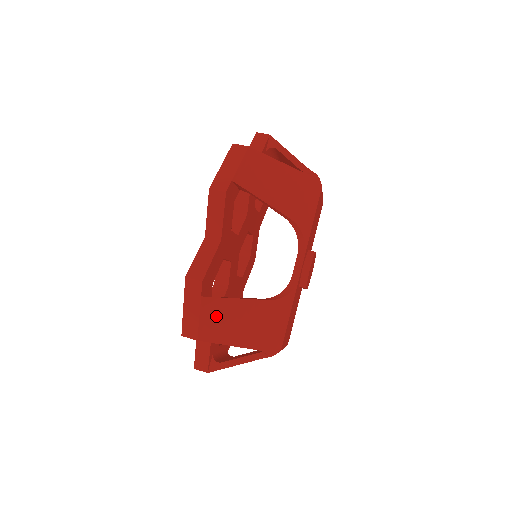
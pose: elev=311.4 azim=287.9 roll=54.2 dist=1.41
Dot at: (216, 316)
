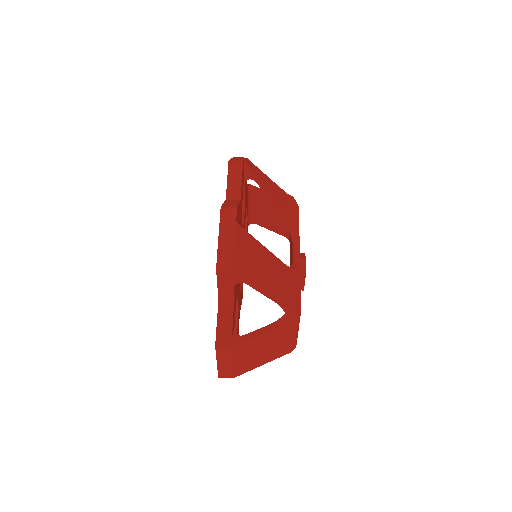
Dot at: (247, 251)
